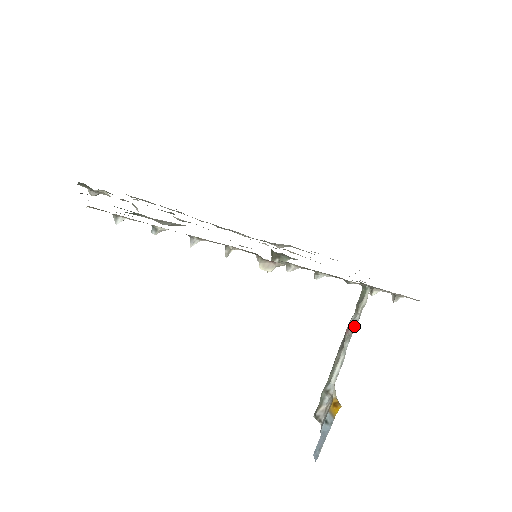
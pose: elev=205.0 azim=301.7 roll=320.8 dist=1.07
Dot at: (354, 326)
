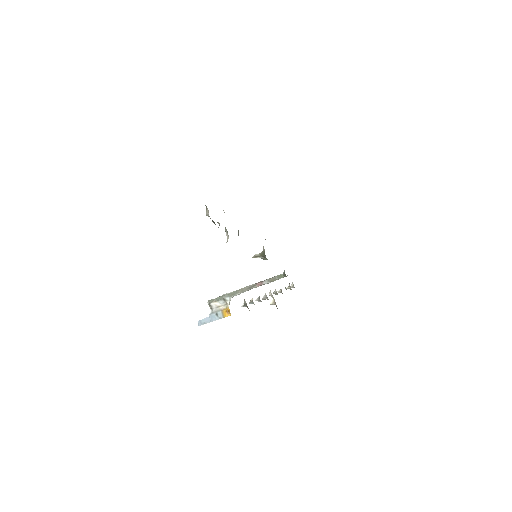
Dot at: occluded
